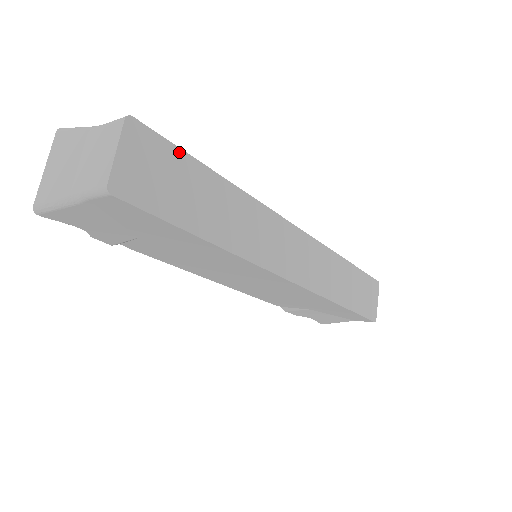
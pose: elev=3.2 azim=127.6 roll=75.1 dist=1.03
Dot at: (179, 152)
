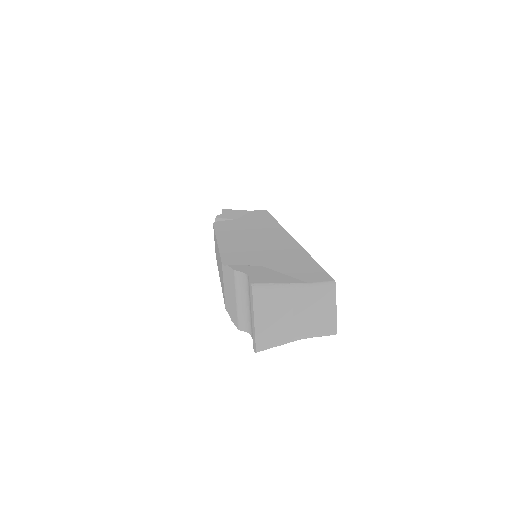
Dot at: occluded
